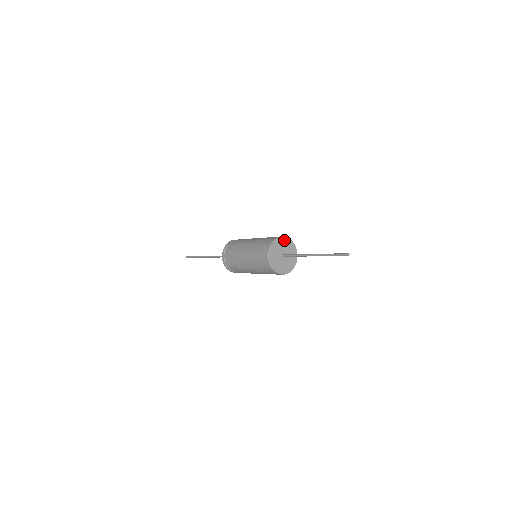
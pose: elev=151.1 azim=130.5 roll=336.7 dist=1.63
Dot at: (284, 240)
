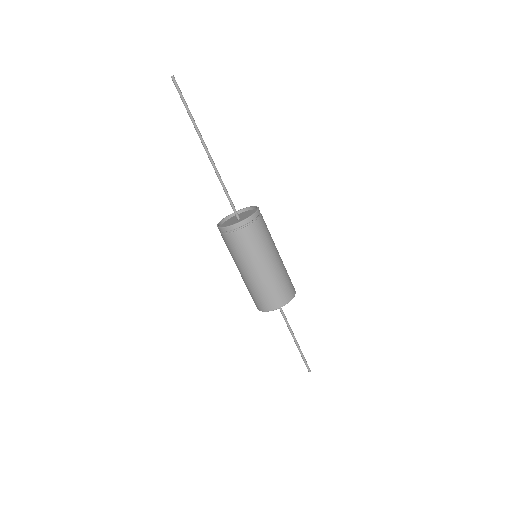
Dot at: (286, 303)
